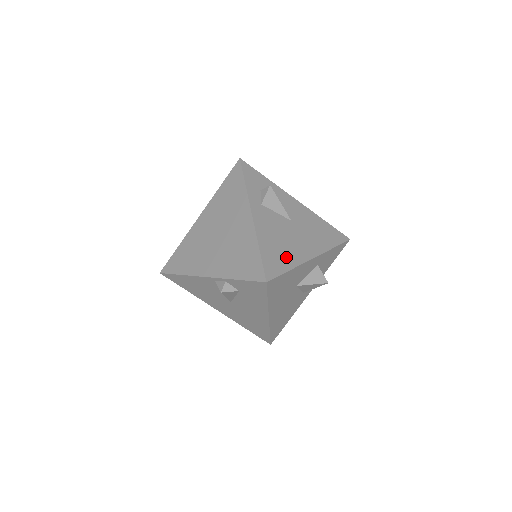
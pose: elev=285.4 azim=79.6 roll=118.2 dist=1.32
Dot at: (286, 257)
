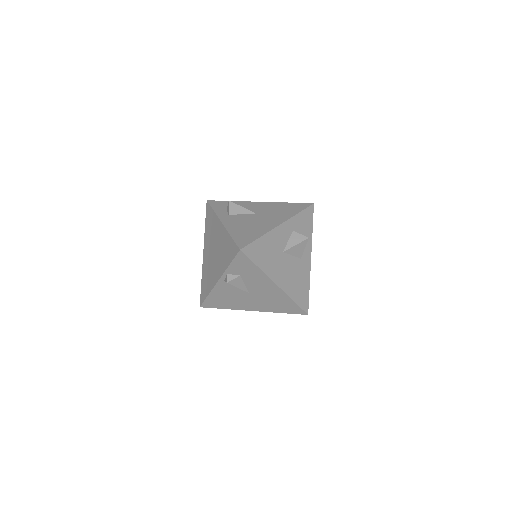
Dot at: (255, 232)
